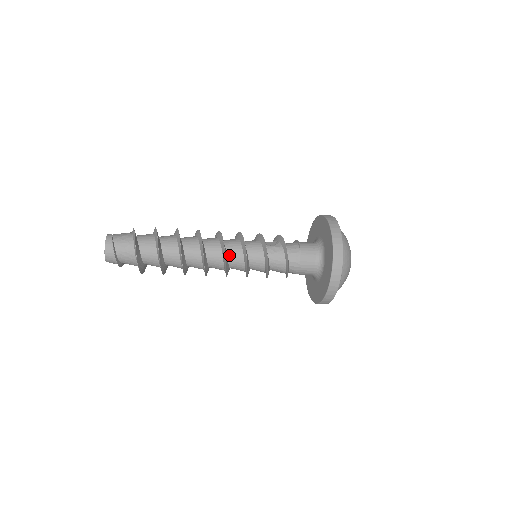
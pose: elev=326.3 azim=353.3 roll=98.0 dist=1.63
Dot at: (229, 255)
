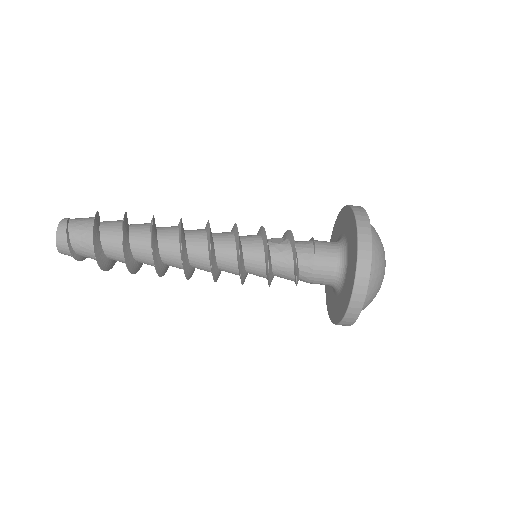
Dot at: (218, 252)
